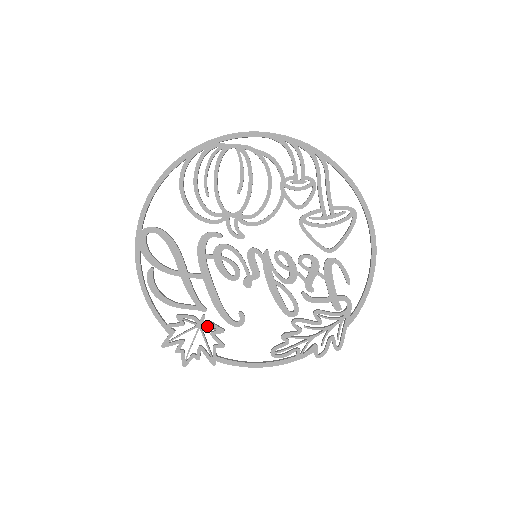
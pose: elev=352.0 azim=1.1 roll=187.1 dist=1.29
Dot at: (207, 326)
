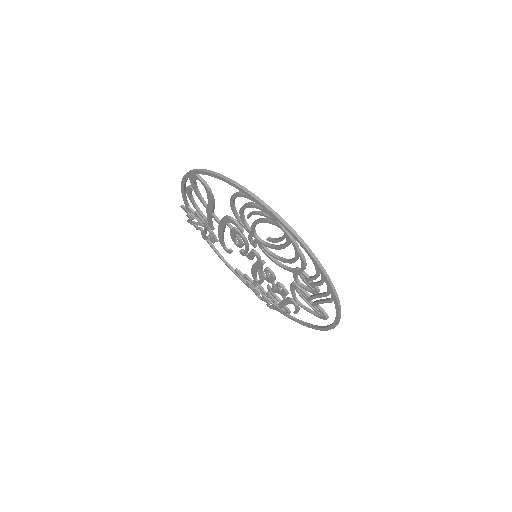
Dot at: (210, 231)
